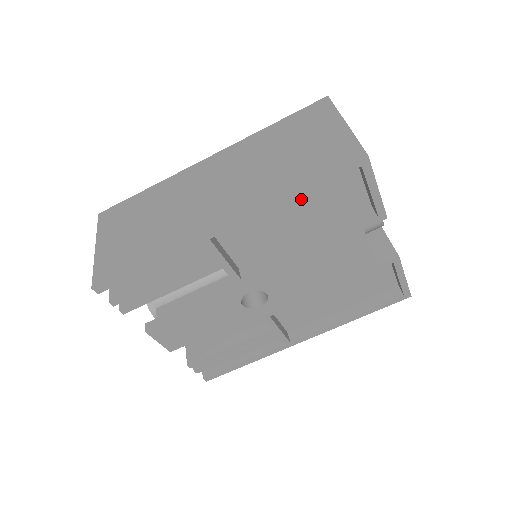
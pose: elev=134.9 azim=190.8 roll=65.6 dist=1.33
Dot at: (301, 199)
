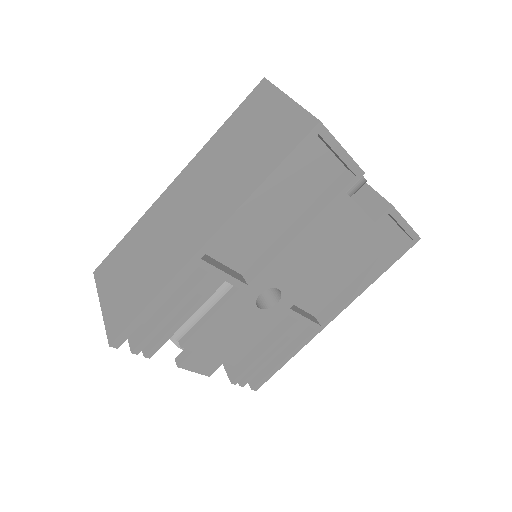
Dot at: (274, 187)
